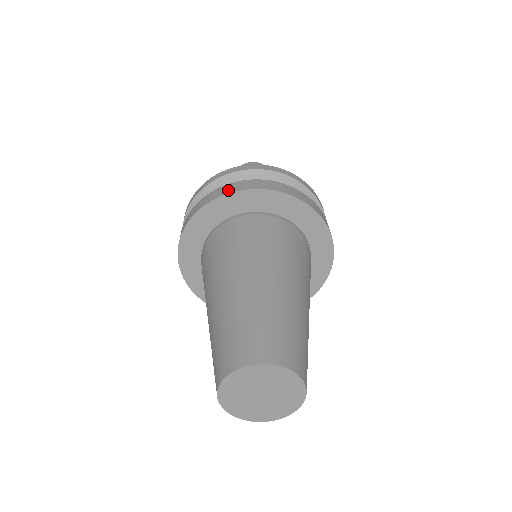
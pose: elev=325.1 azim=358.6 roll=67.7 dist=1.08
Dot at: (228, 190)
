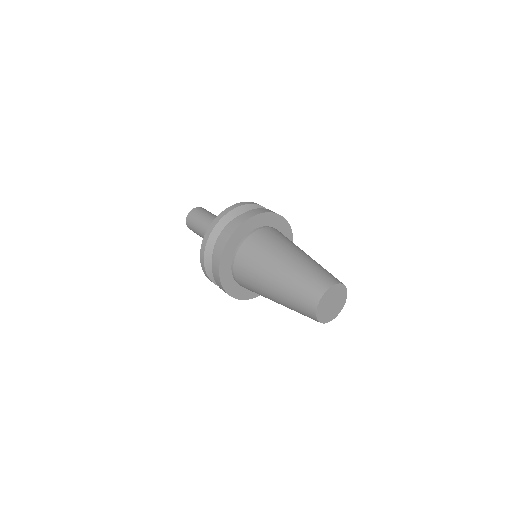
Dot at: occluded
